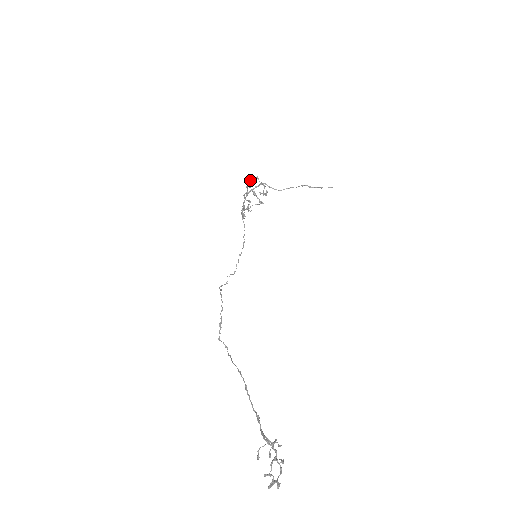
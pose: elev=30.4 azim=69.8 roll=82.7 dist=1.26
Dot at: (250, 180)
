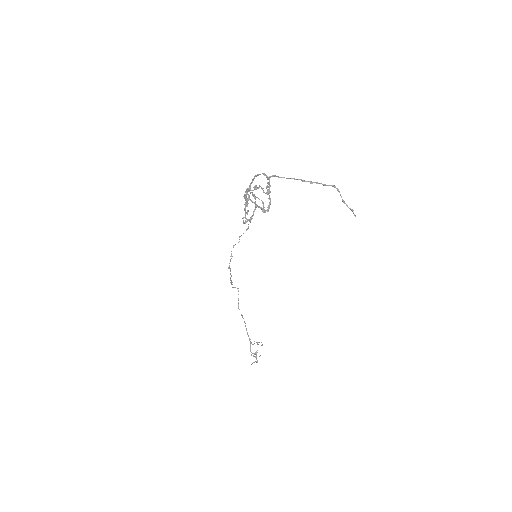
Dot at: (246, 201)
